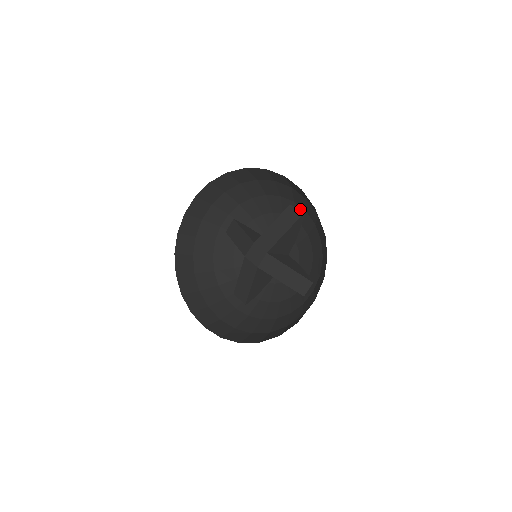
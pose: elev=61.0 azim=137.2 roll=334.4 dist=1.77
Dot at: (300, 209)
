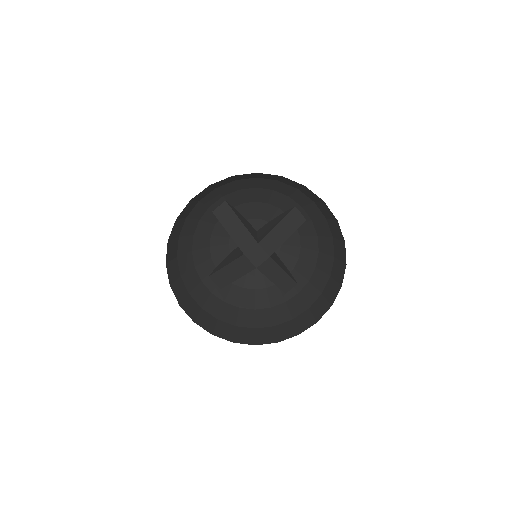
Dot at: (305, 215)
